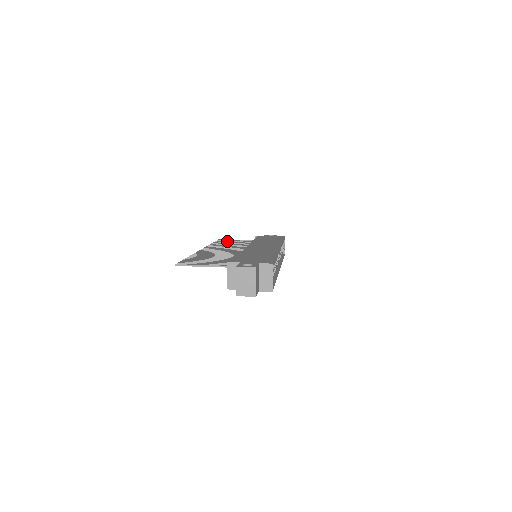
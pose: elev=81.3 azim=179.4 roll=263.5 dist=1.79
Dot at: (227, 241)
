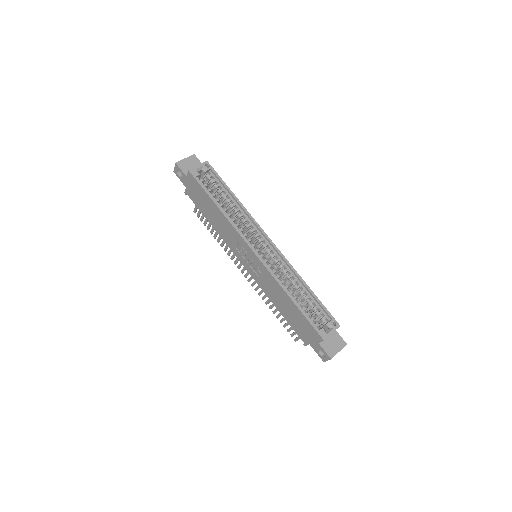
Dot at: occluded
